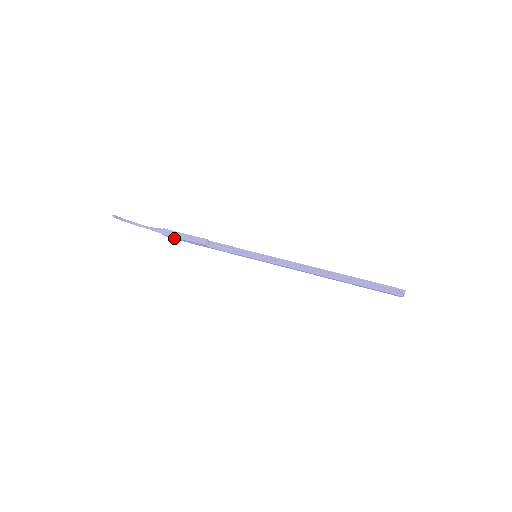
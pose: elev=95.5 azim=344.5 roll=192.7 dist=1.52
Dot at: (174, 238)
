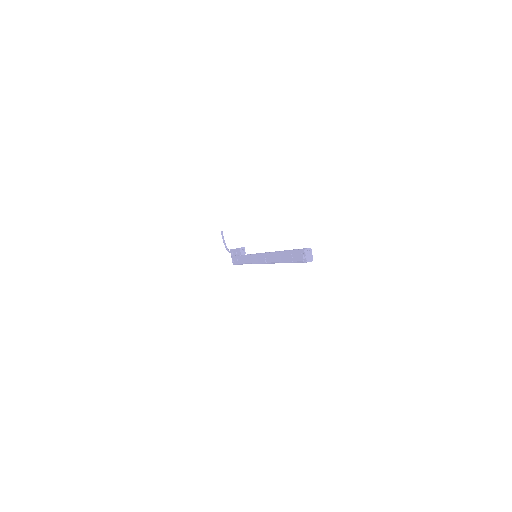
Dot at: (234, 258)
